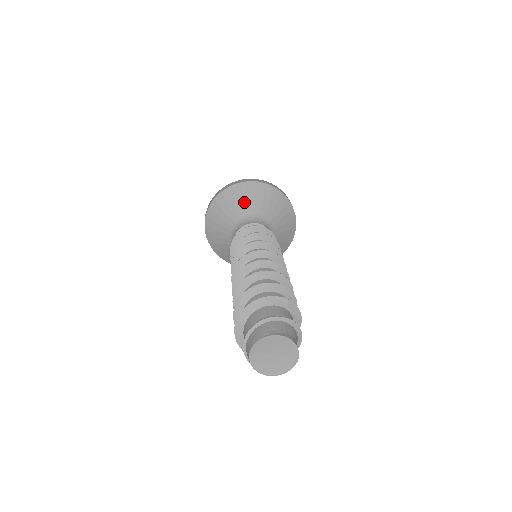
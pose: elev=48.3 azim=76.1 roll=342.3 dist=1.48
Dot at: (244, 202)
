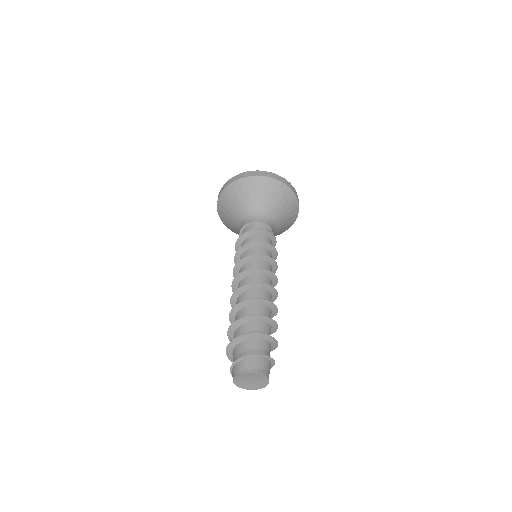
Dot at: (246, 198)
